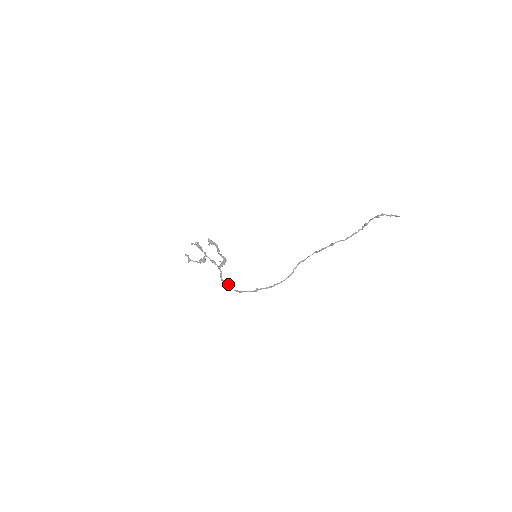
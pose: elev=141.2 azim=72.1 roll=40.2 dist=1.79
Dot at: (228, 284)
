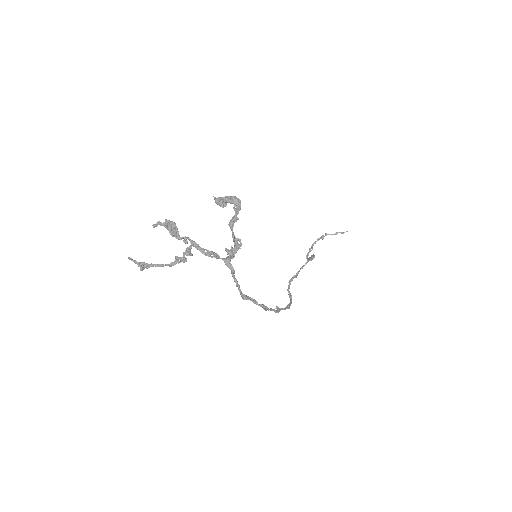
Dot at: (245, 295)
